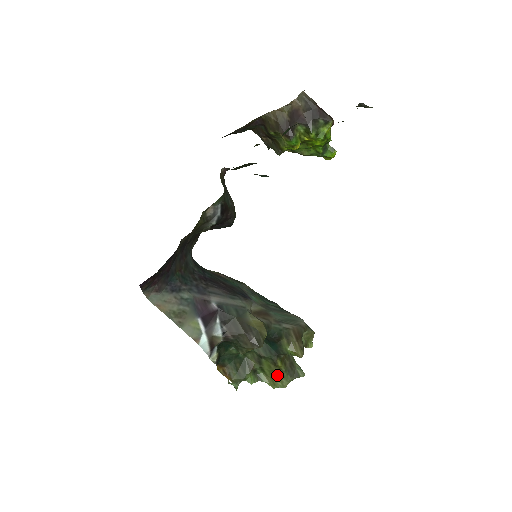
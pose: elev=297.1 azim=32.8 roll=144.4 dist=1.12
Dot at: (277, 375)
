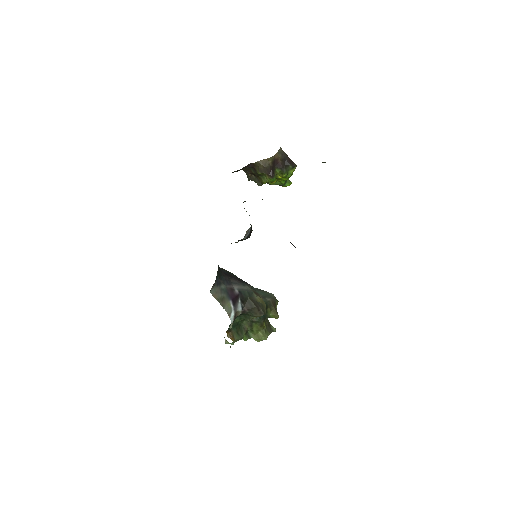
Dot at: (262, 332)
